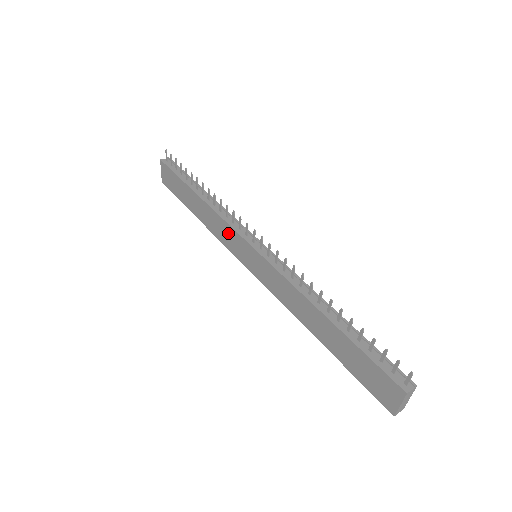
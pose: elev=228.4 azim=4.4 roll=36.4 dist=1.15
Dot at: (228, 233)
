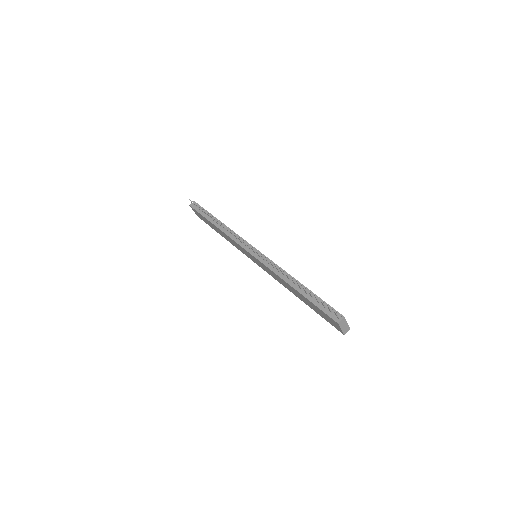
Dot at: occluded
